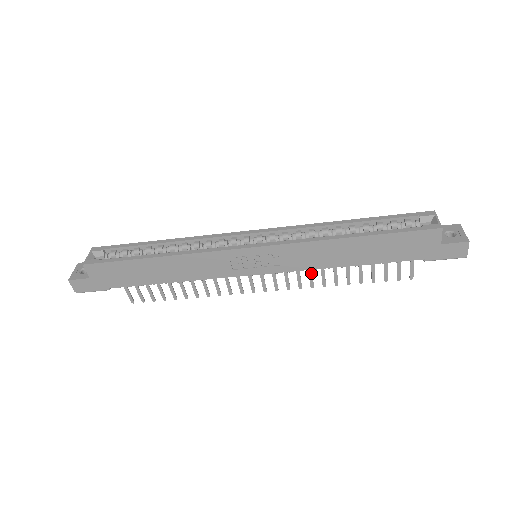
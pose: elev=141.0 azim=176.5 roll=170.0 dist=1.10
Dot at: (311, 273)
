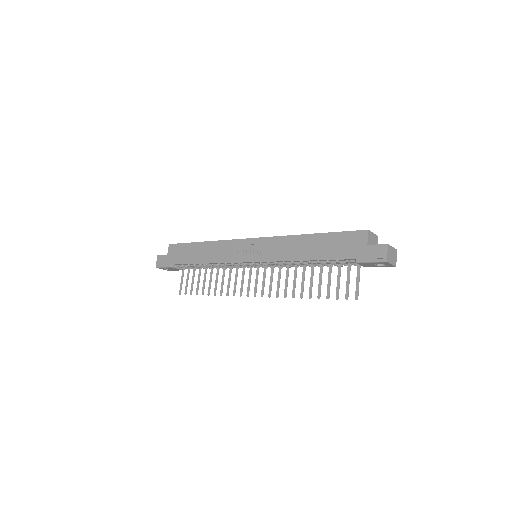
Dot at: (287, 282)
